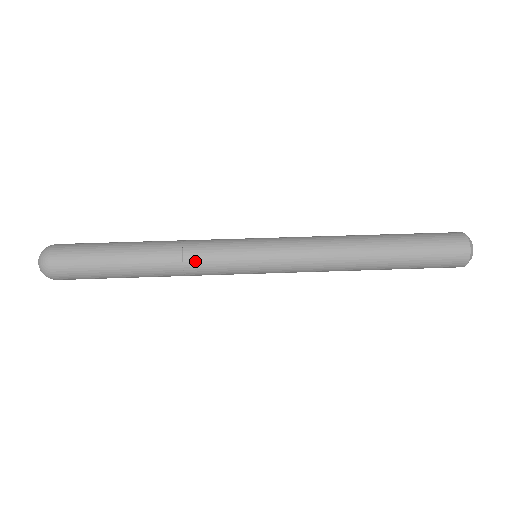
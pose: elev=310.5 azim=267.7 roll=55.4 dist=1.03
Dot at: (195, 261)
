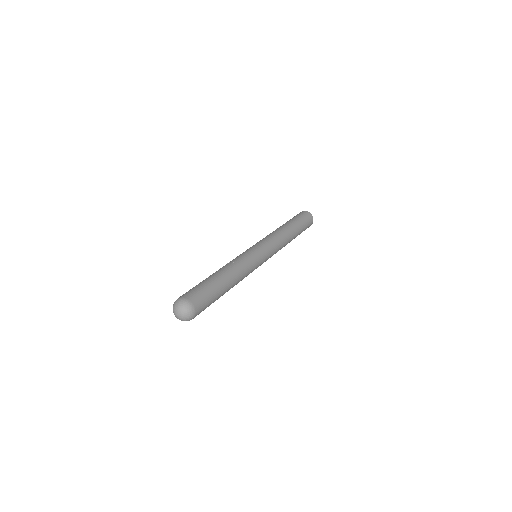
Dot at: (237, 260)
